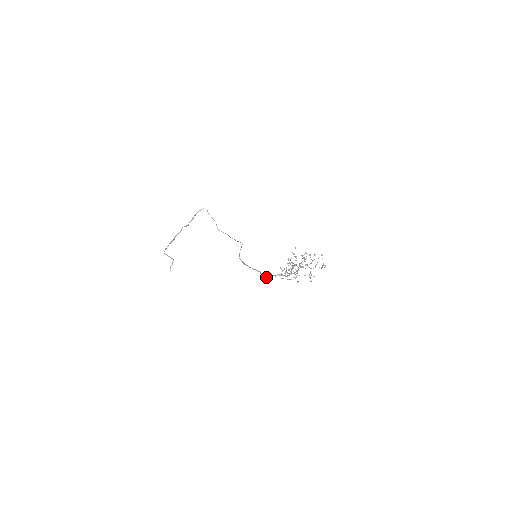
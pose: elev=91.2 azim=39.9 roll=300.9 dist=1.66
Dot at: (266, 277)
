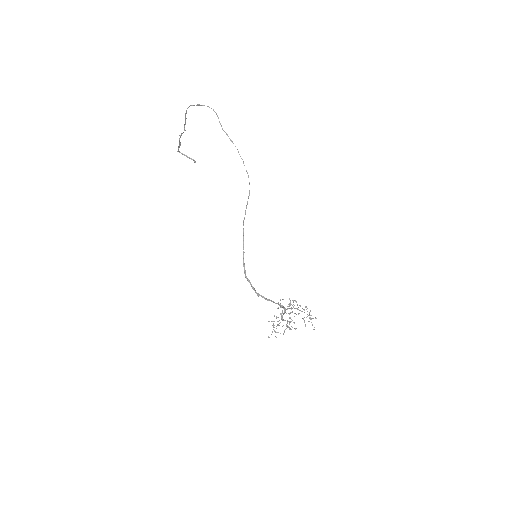
Dot at: (265, 299)
